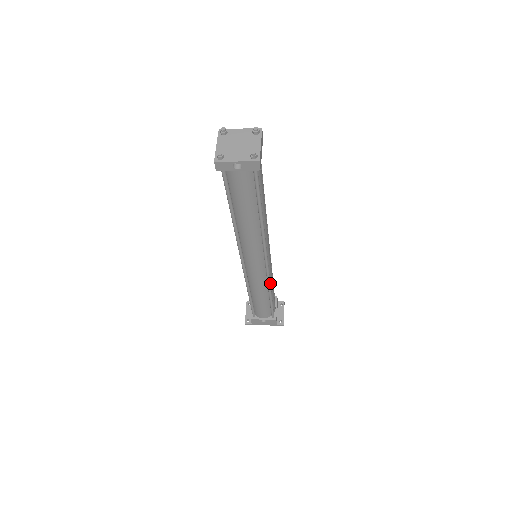
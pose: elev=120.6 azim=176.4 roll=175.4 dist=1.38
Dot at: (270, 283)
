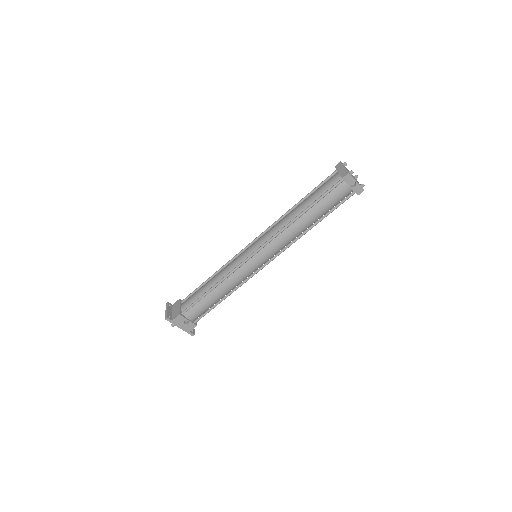
Dot at: (243, 283)
